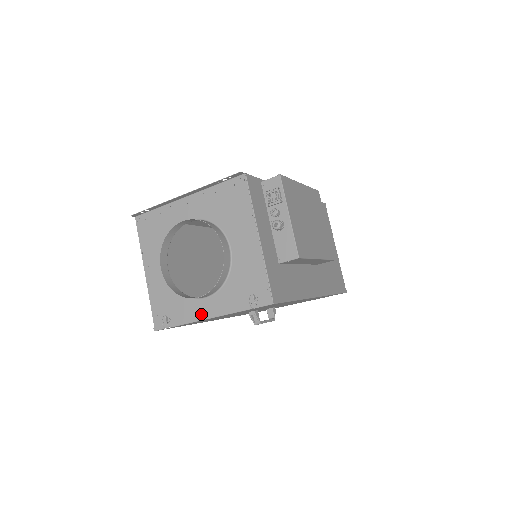
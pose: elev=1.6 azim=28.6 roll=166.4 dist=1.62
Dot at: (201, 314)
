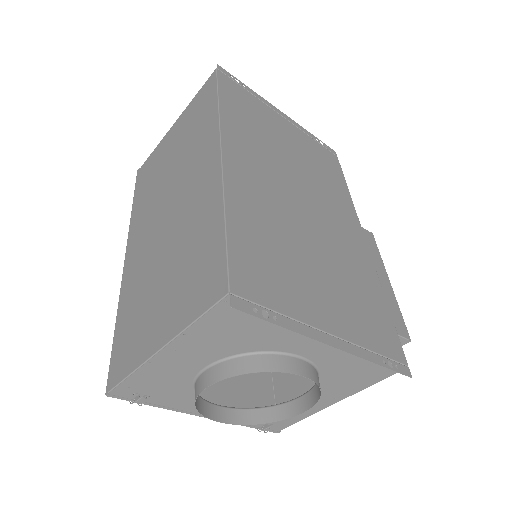
Dot at: (197, 411)
